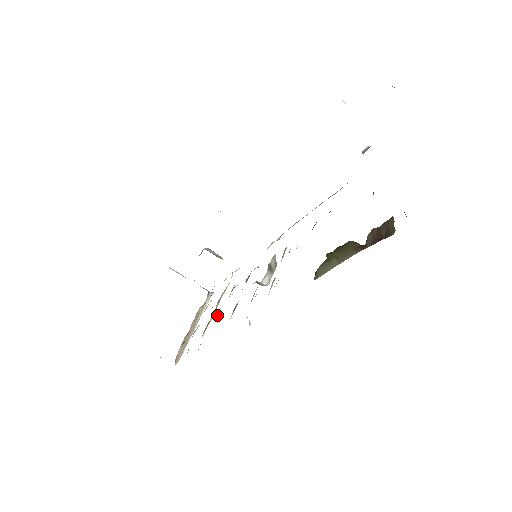
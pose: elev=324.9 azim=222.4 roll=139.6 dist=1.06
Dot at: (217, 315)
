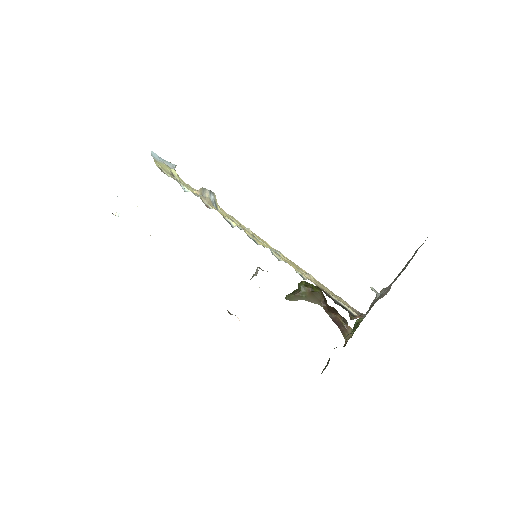
Dot at: occluded
